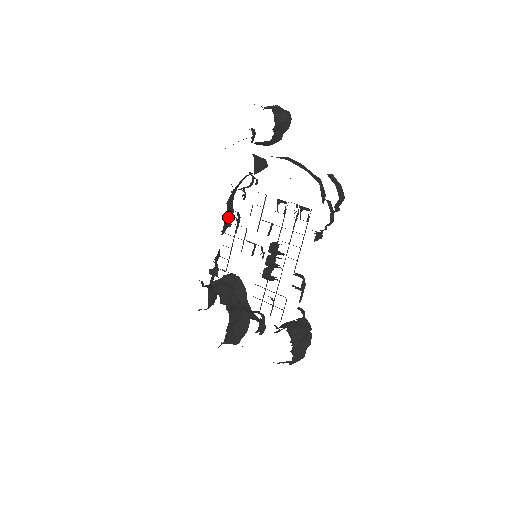
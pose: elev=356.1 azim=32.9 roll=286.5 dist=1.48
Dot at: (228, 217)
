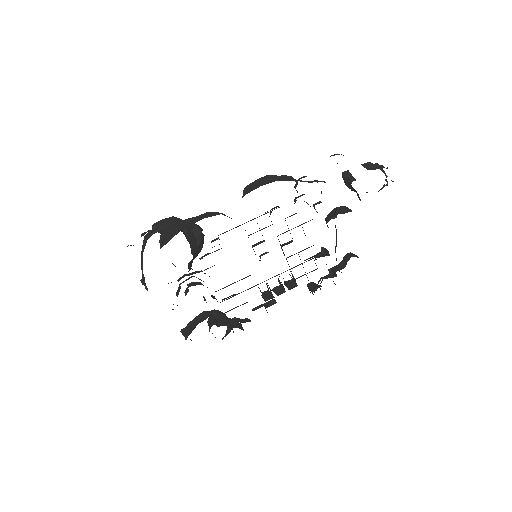
Dot at: occluded
